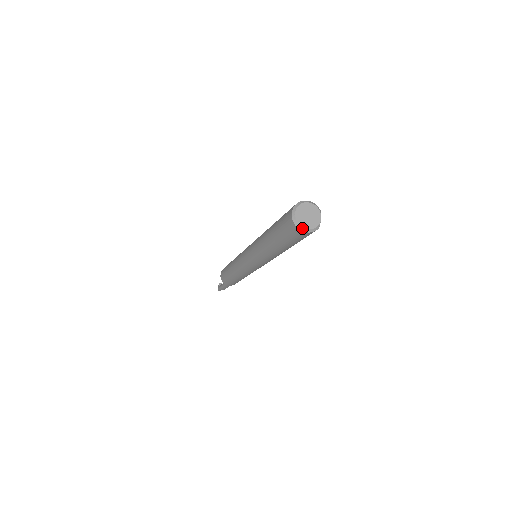
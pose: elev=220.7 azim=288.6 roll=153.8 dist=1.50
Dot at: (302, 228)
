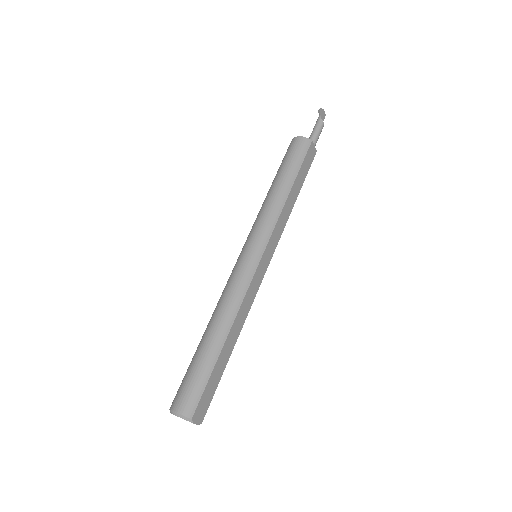
Dot at: occluded
